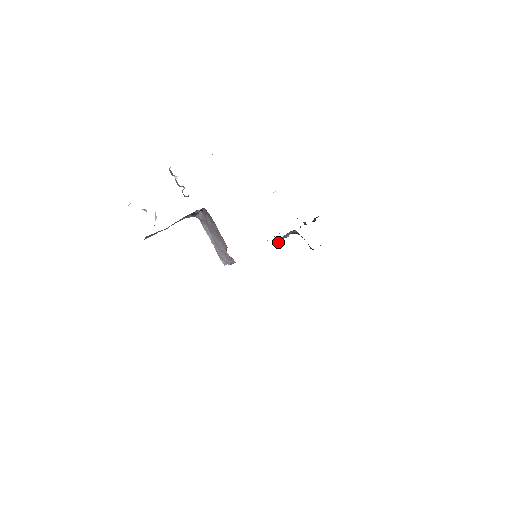
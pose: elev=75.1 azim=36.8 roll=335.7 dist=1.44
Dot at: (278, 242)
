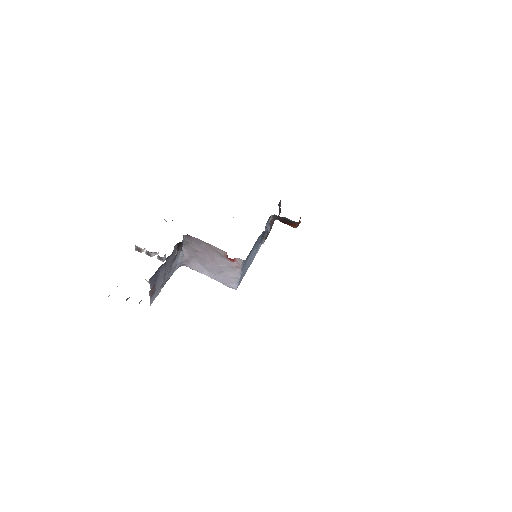
Dot at: (265, 234)
